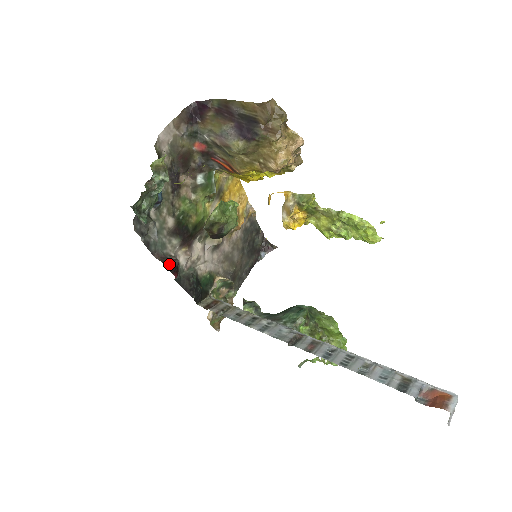
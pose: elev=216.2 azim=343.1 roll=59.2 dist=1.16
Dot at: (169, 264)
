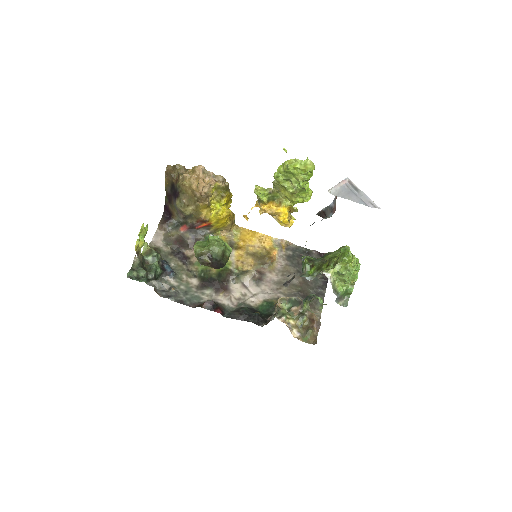
Dot at: (204, 306)
